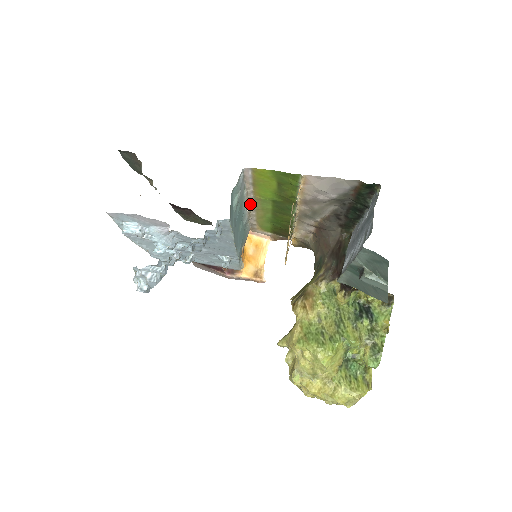
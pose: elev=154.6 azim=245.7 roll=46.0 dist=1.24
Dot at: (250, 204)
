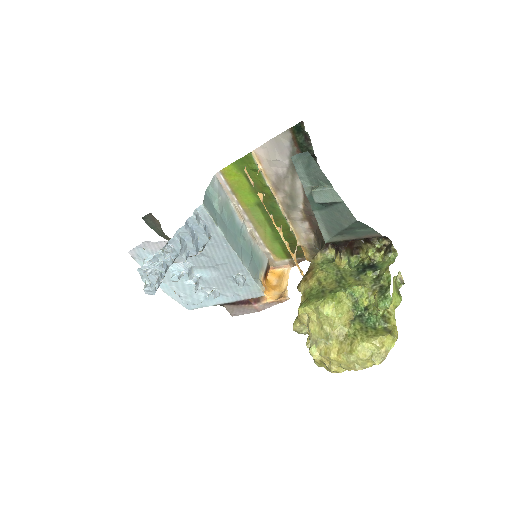
Dot at: (247, 222)
